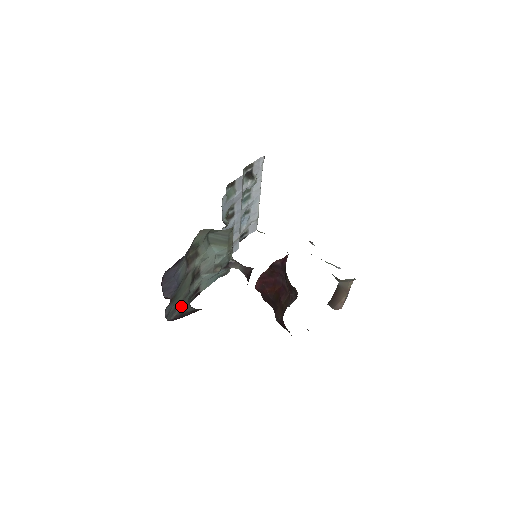
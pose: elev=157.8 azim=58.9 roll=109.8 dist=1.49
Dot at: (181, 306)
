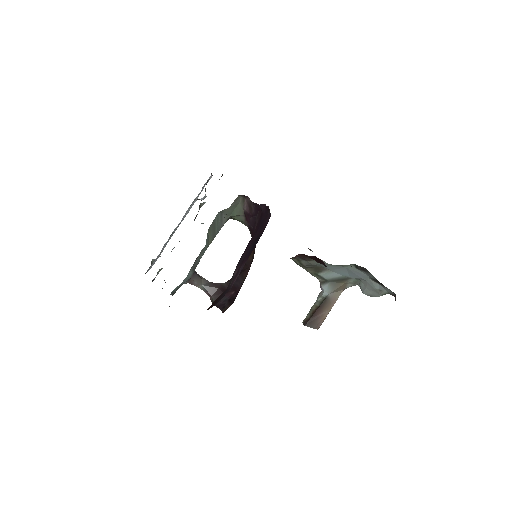
Dot at: occluded
